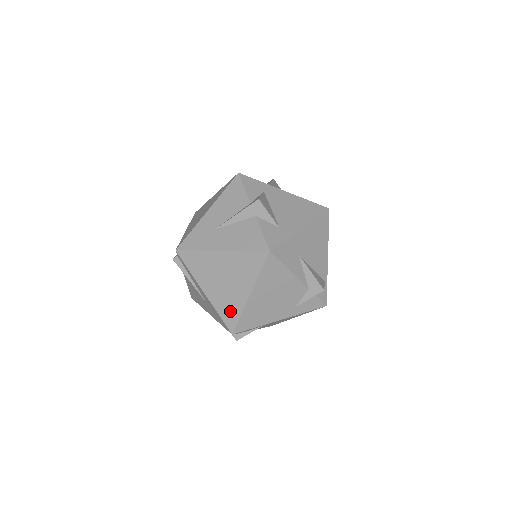
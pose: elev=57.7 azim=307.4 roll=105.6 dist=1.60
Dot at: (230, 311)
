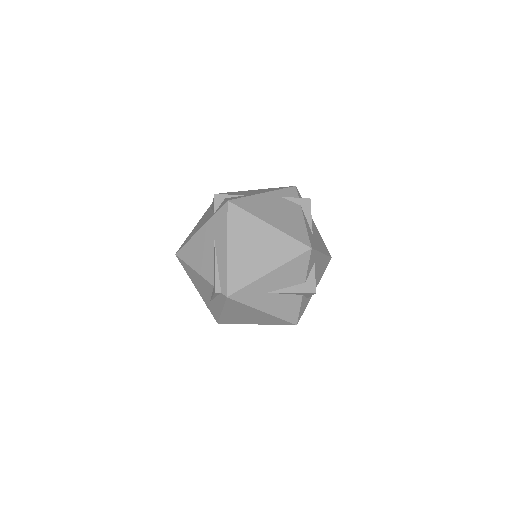
Dot at: (231, 321)
